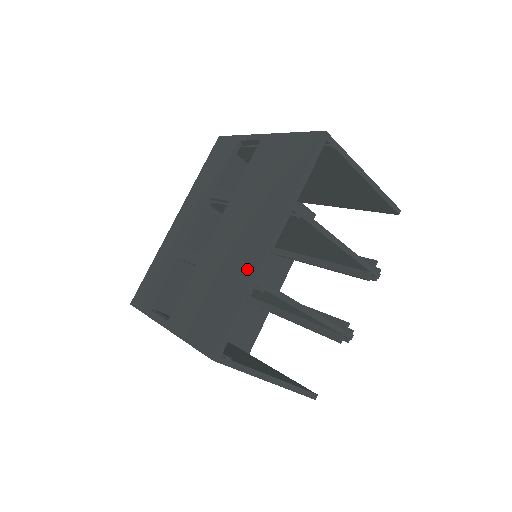
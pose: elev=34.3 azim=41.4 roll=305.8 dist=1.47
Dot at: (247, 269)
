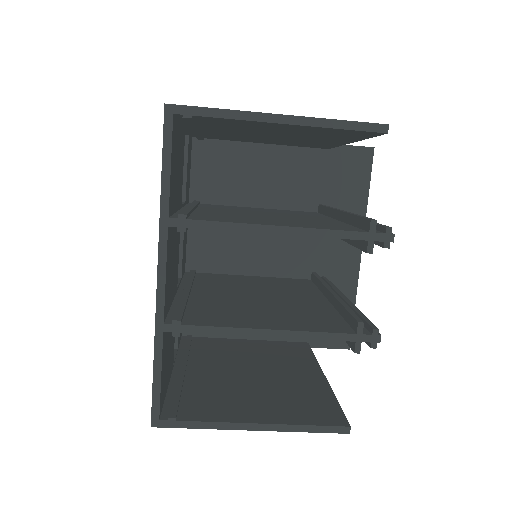
Dot at: occluded
